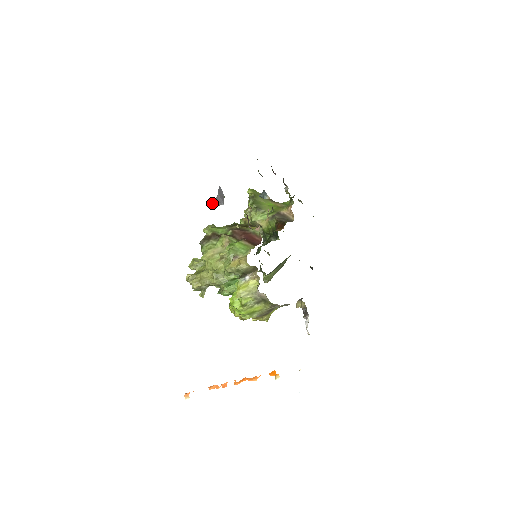
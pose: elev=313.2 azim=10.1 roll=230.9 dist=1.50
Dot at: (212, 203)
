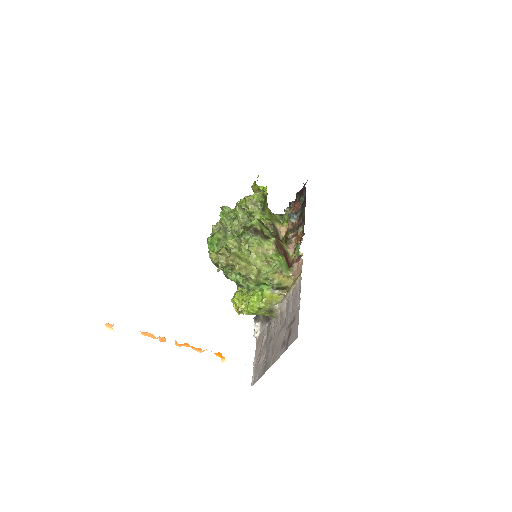
Dot at: (252, 187)
